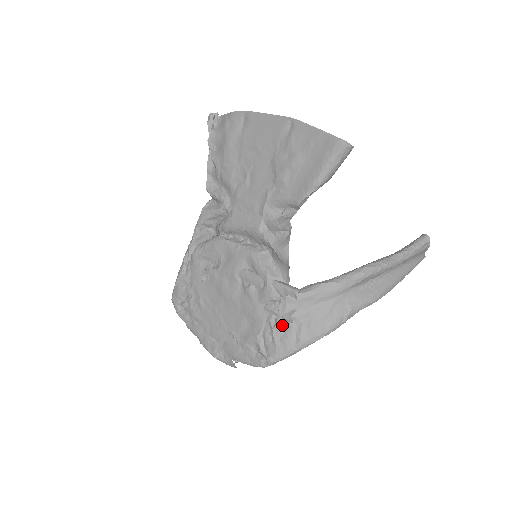
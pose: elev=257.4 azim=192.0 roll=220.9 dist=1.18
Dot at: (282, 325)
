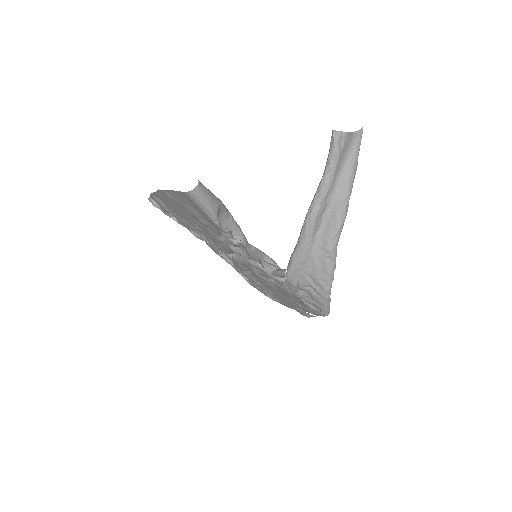
Dot at: (304, 293)
